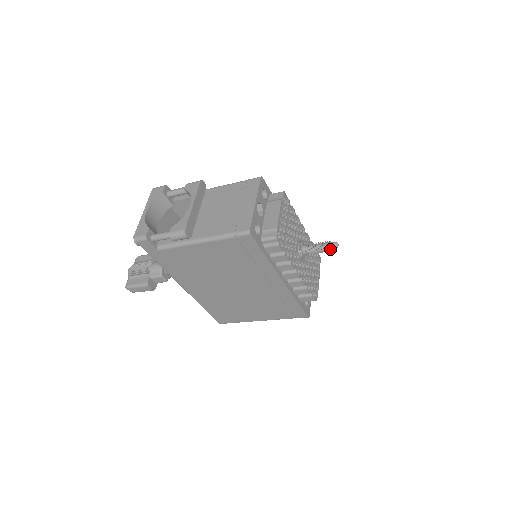
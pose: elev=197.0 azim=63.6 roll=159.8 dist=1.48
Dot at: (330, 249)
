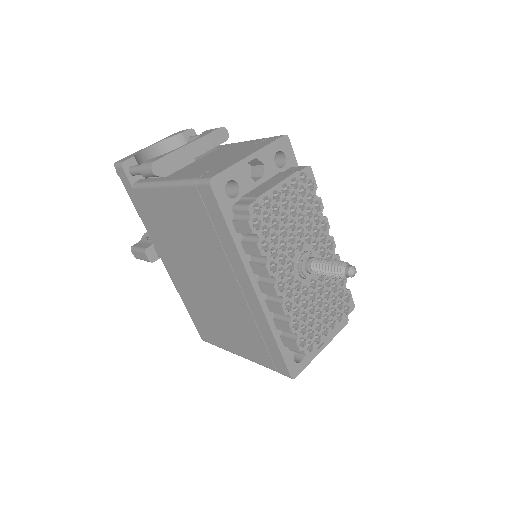
Dot at: (340, 273)
